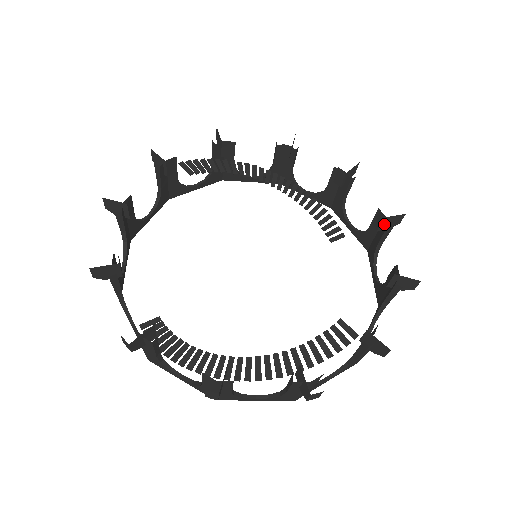
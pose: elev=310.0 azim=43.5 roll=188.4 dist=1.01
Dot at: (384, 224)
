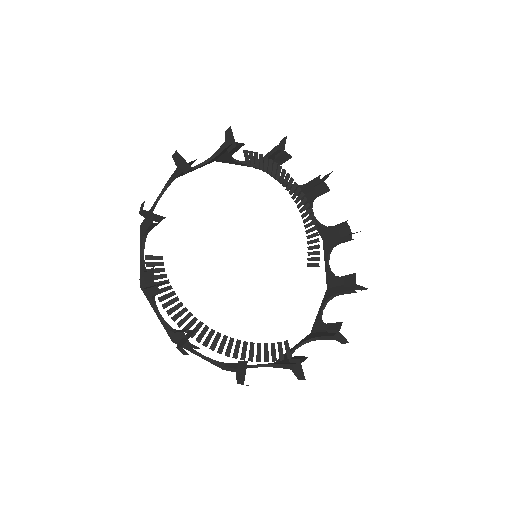
Dot at: (352, 286)
